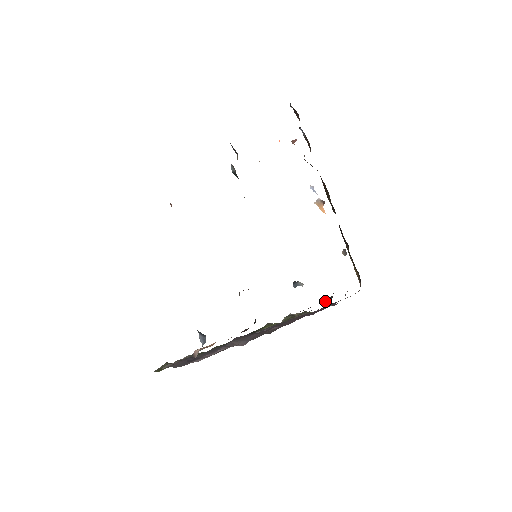
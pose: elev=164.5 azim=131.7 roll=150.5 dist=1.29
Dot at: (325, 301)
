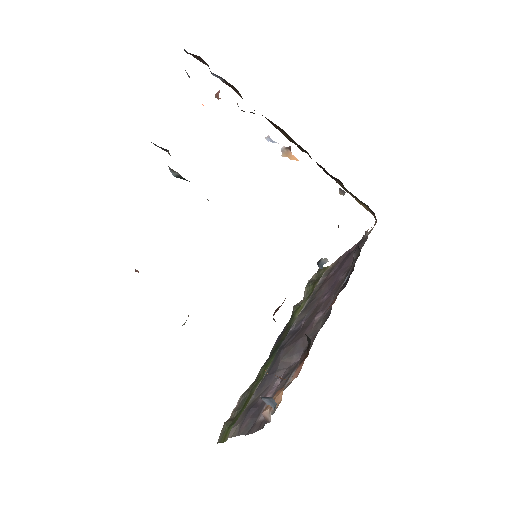
Dot at: (353, 259)
